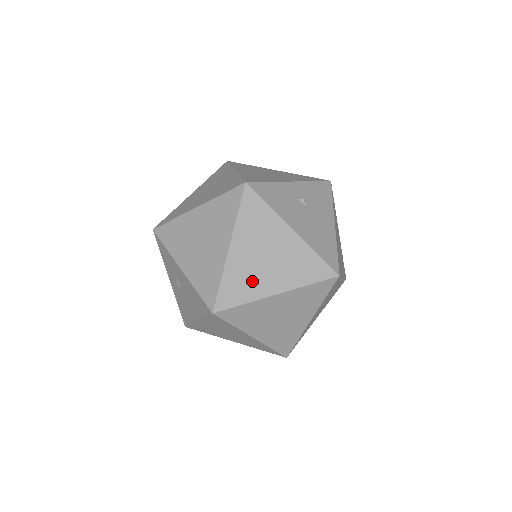
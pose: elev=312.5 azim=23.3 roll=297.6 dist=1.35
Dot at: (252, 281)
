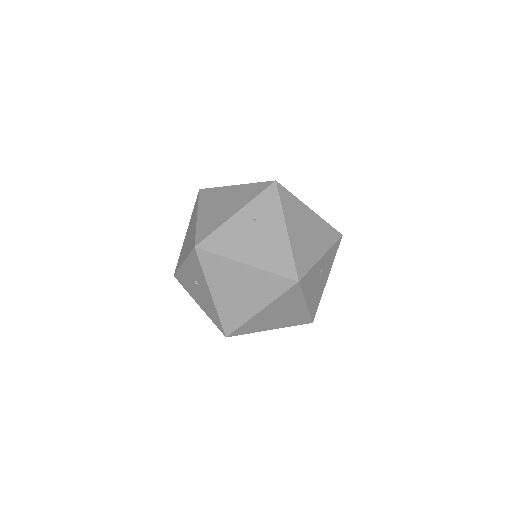
Dot at: (262, 325)
